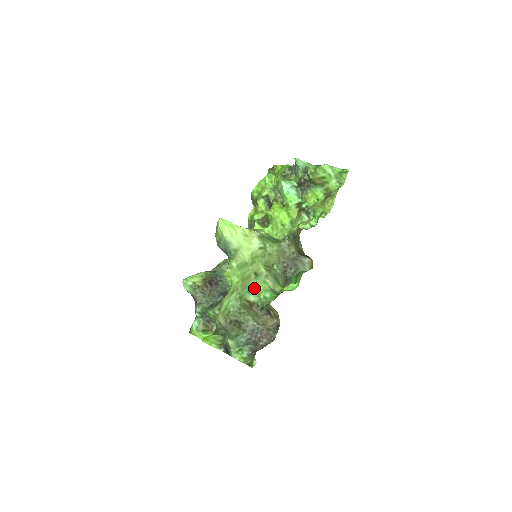
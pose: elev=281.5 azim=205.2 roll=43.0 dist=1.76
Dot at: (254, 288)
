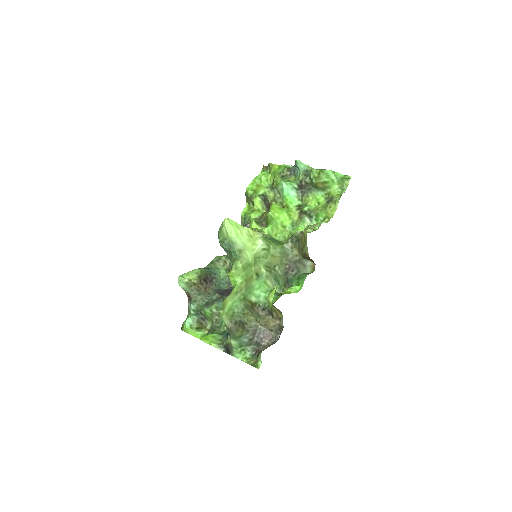
Dot at: (256, 289)
